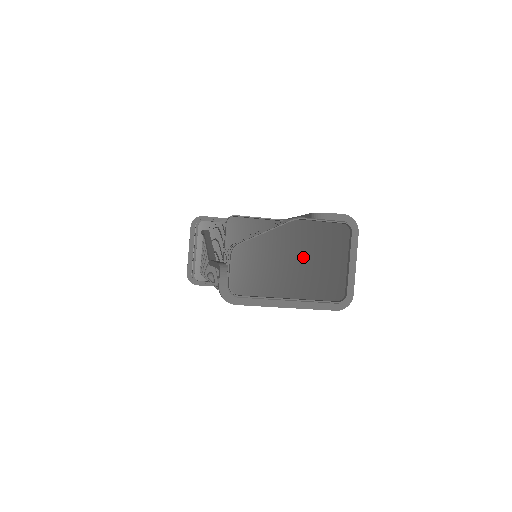
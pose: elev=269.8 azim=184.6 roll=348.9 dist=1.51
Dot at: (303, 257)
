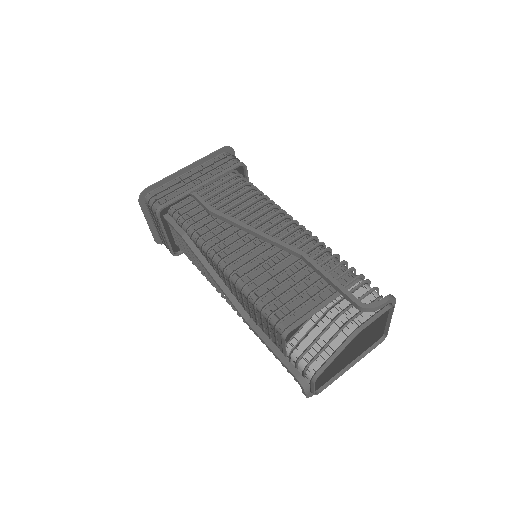
Dot at: (359, 342)
